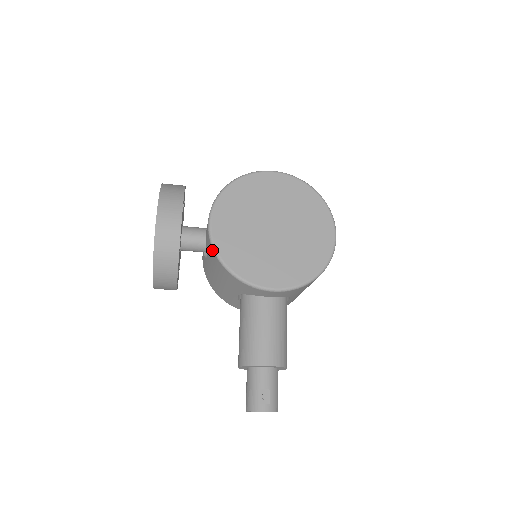
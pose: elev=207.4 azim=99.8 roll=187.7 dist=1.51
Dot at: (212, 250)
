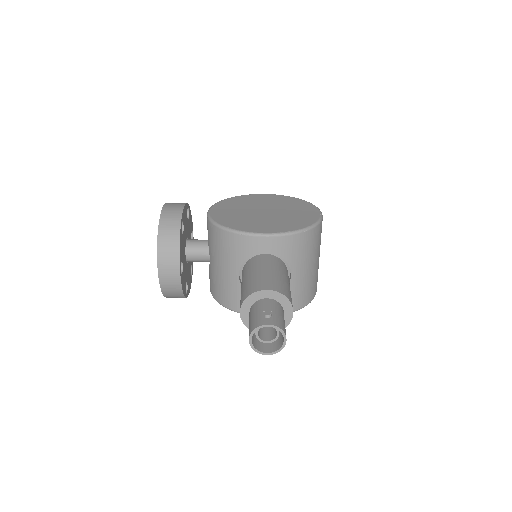
Dot at: (210, 224)
